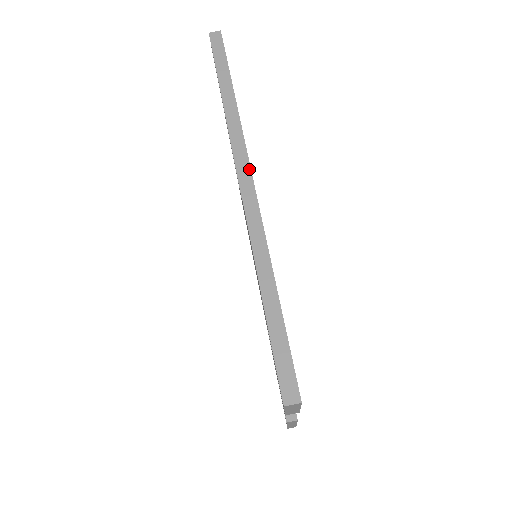
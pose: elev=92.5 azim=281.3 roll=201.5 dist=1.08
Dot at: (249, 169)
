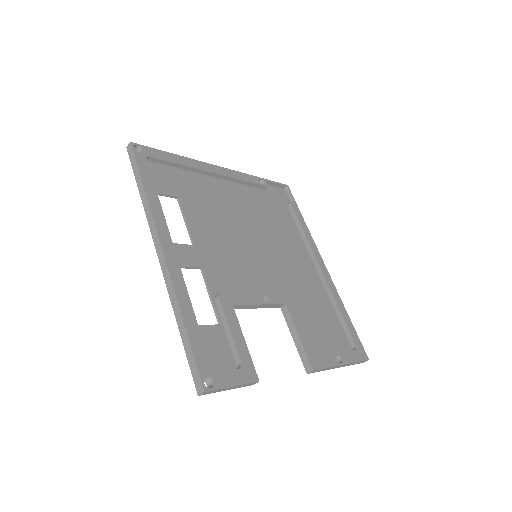
Dot at: (159, 244)
